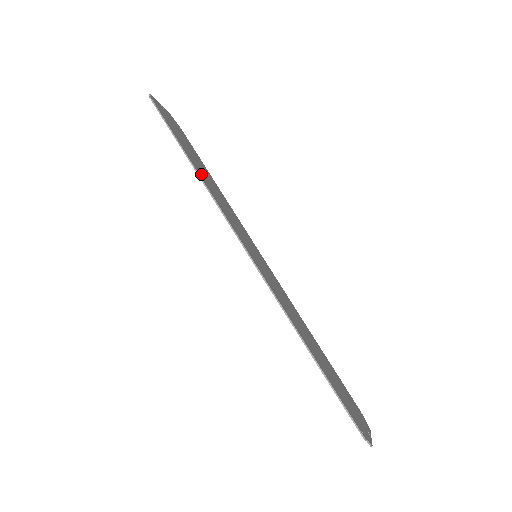
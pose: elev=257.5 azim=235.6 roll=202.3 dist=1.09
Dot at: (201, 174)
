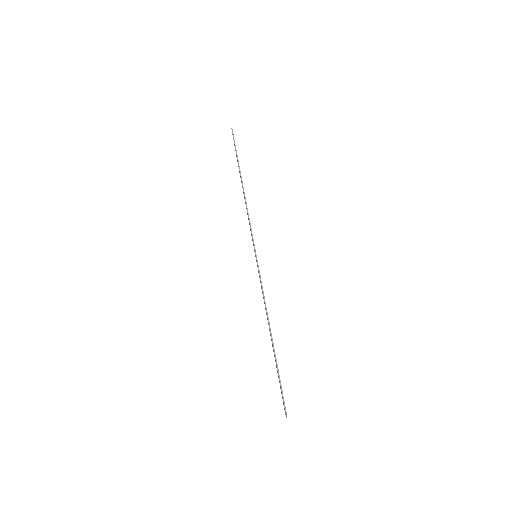
Dot at: occluded
